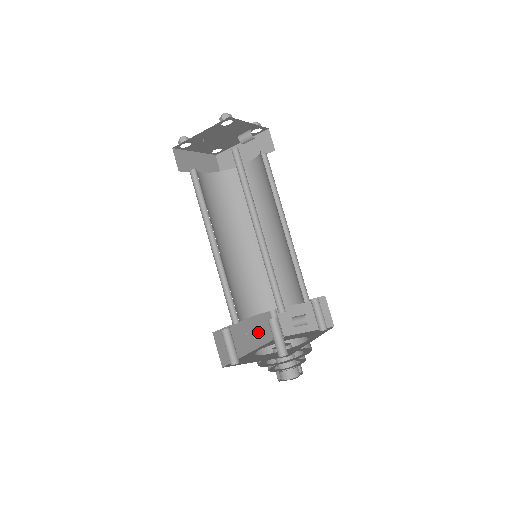
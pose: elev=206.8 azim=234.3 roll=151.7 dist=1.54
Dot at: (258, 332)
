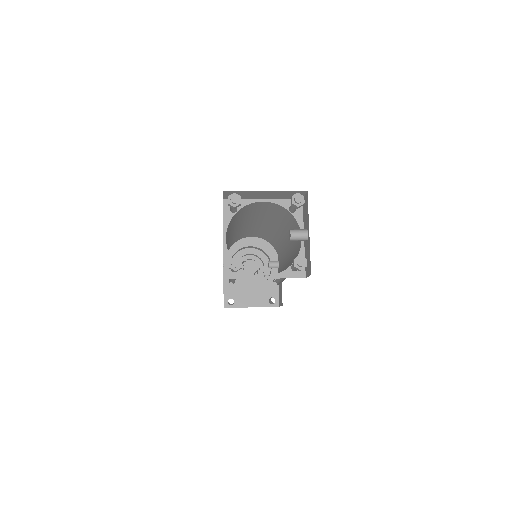
Dot at: occluded
